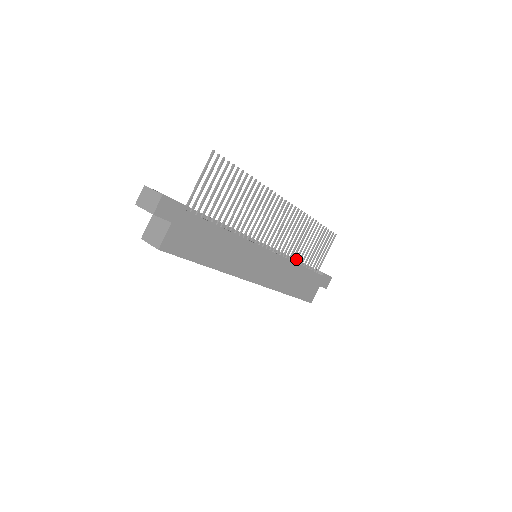
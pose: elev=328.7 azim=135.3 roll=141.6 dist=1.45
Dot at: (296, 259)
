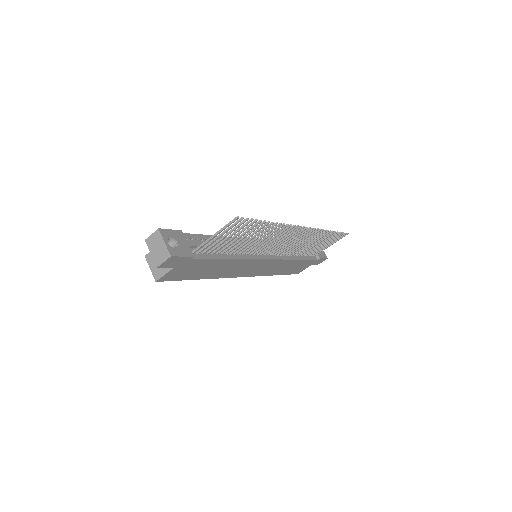
Dot at: (296, 253)
